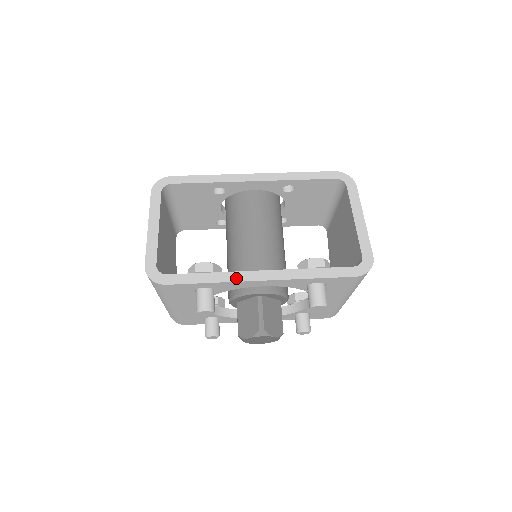
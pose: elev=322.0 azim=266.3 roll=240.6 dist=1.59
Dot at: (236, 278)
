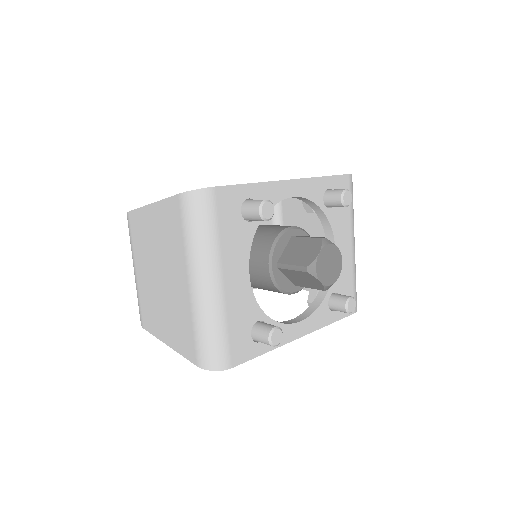
Dot at: (270, 182)
